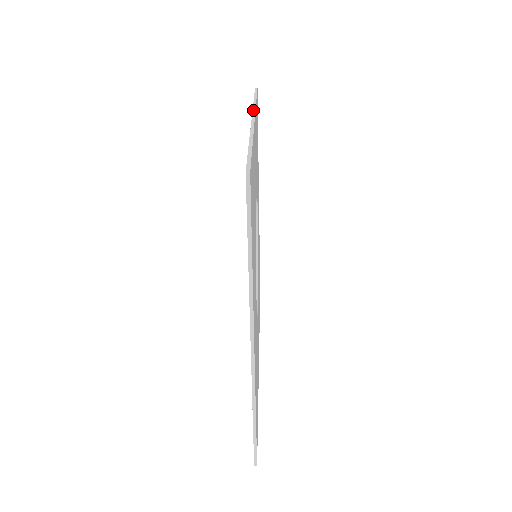
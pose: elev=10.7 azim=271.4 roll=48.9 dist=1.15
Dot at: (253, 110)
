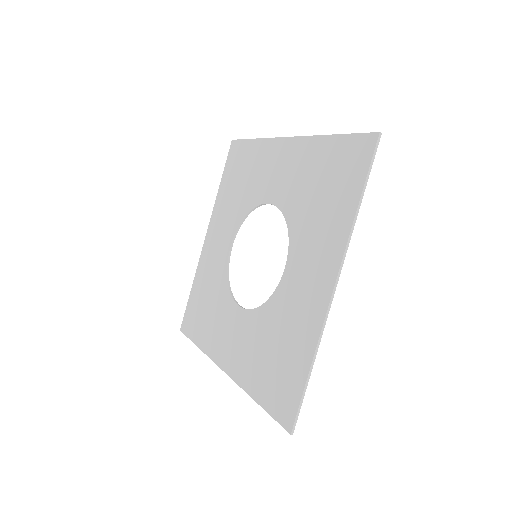
Dot at: (277, 137)
